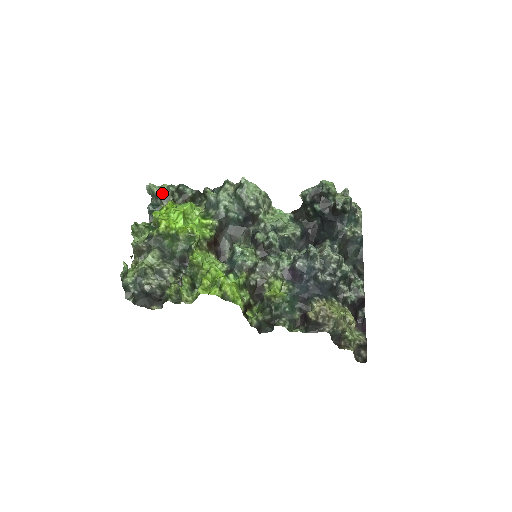
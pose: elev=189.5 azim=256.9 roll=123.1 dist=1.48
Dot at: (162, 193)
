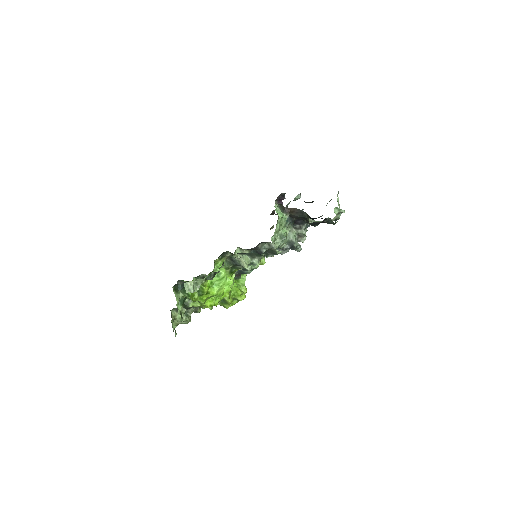
Dot at: occluded
